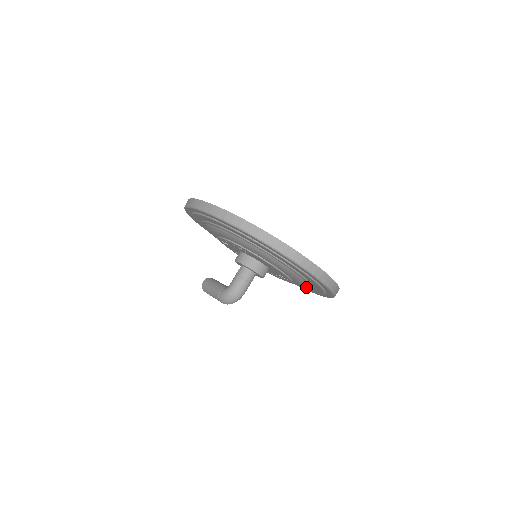
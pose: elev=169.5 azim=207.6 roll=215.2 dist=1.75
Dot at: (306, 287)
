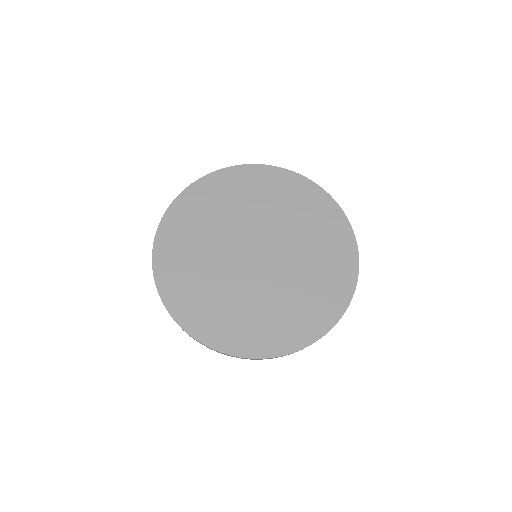
Dot at: occluded
